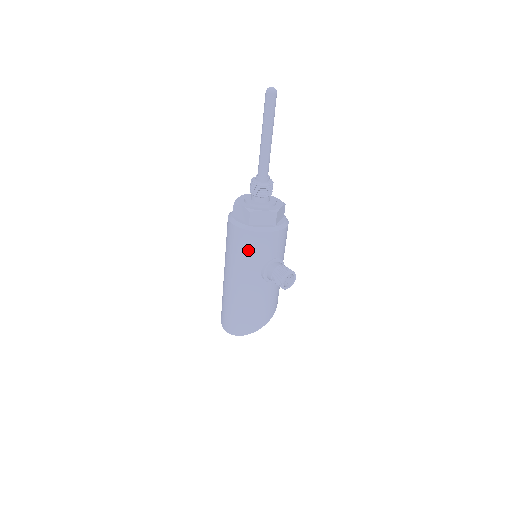
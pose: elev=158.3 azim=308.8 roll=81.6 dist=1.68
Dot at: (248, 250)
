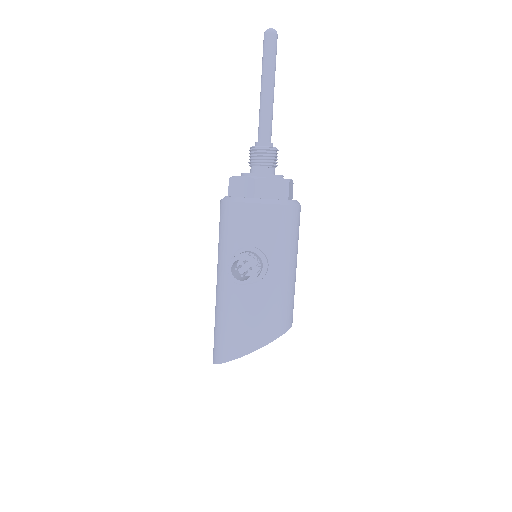
Dot at: (222, 229)
